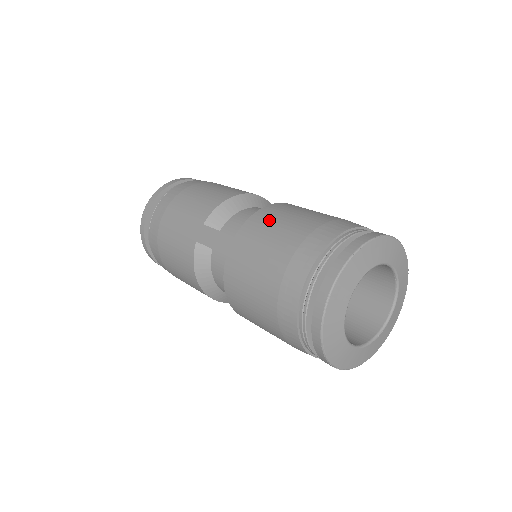
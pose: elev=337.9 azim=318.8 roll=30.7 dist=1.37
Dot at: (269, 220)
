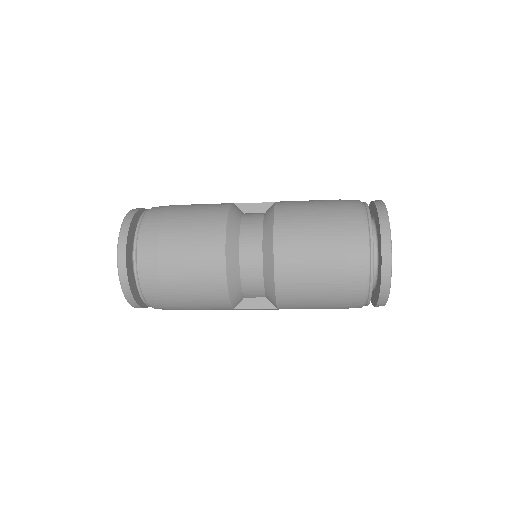
Dot at: occluded
